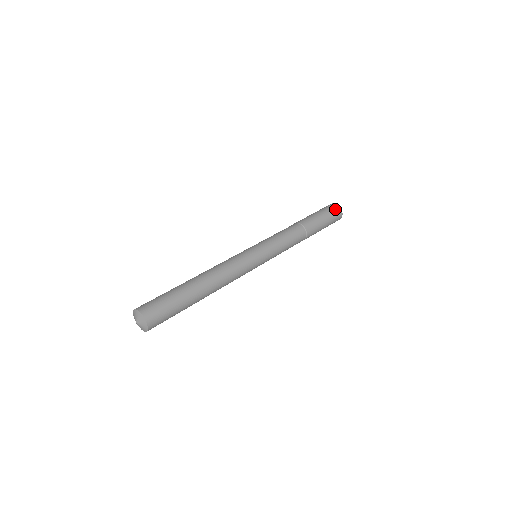
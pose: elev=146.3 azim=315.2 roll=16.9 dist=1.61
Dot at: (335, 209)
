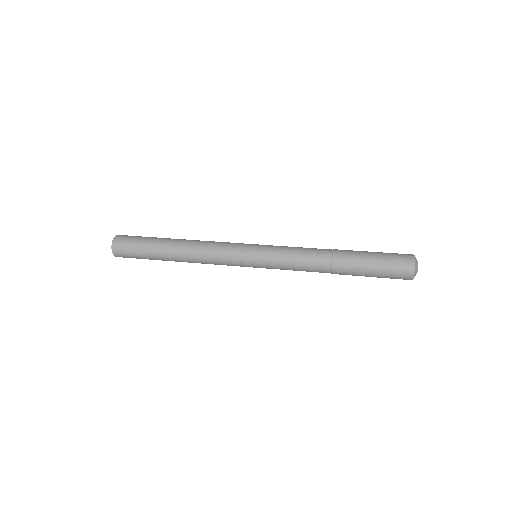
Dot at: (402, 254)
